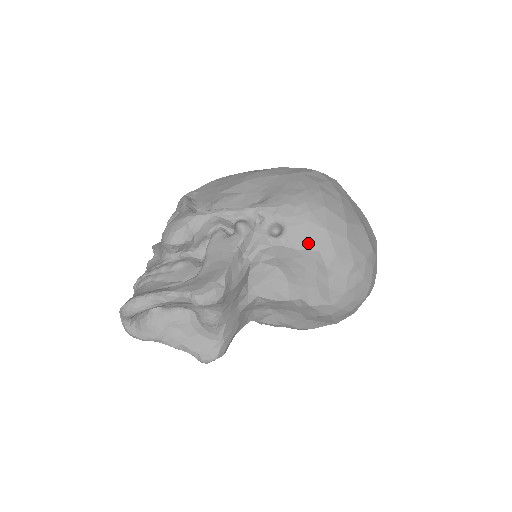
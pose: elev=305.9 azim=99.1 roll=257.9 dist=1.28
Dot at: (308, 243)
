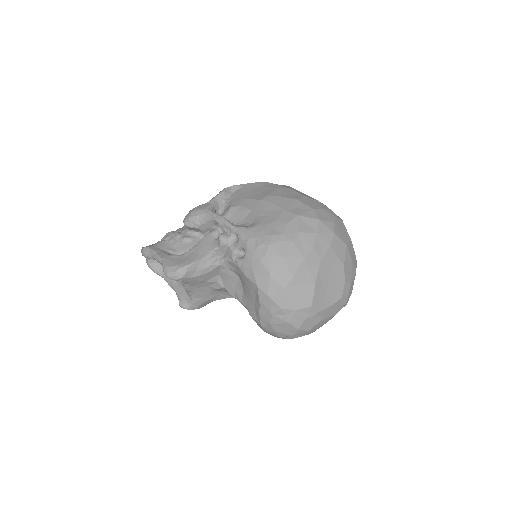
Dot at: (253, 276)
